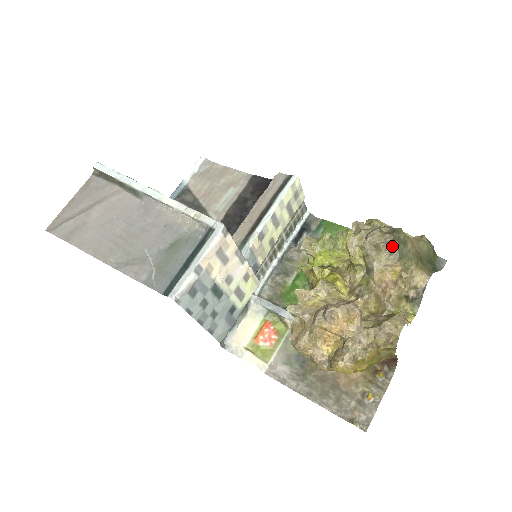
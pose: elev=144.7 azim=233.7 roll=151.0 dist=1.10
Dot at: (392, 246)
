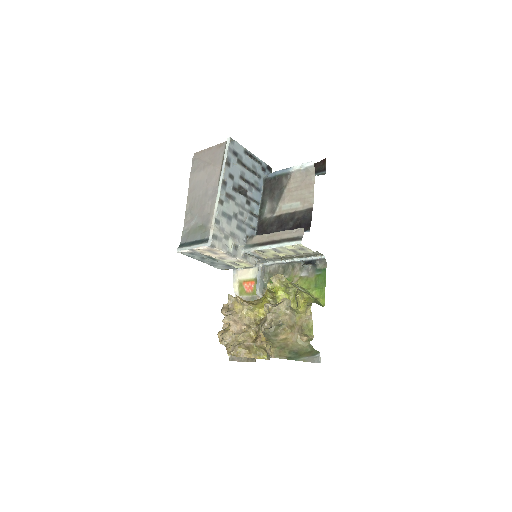
Dot at: (264, 330)
